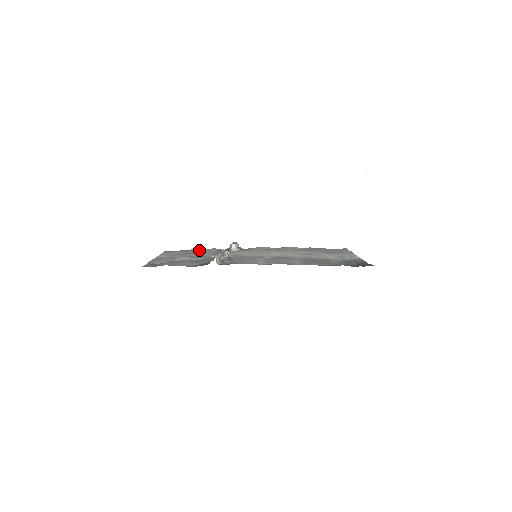
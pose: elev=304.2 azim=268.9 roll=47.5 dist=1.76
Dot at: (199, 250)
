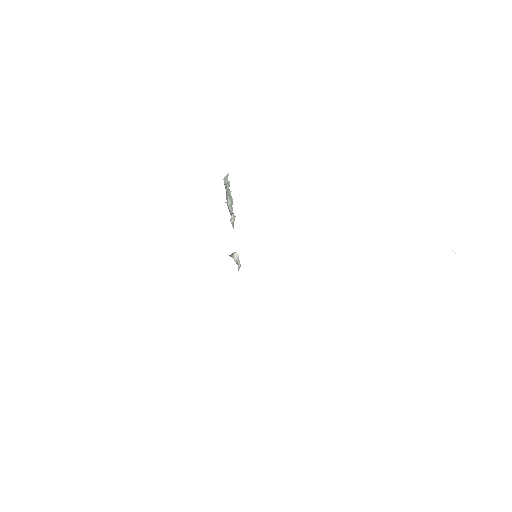
Dot at: occluded
